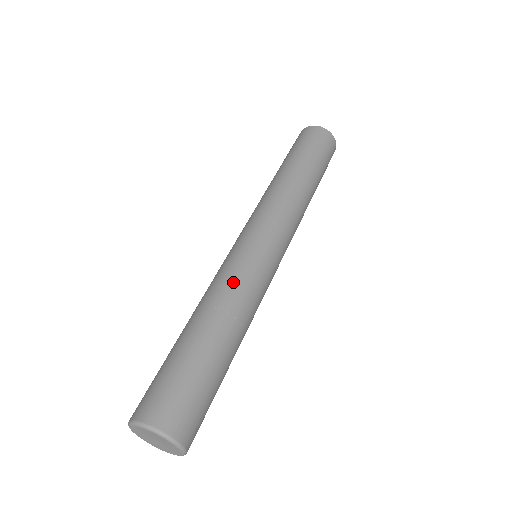
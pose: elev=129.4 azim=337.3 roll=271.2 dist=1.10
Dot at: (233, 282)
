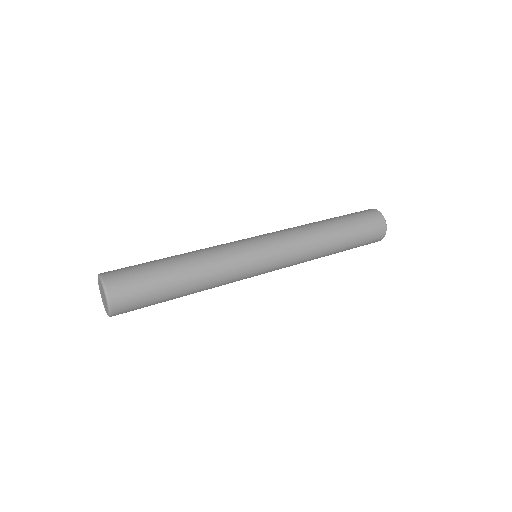
Dot at: (223, 259)
